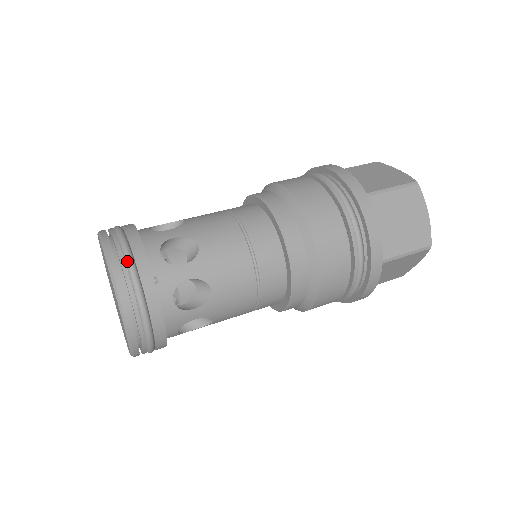
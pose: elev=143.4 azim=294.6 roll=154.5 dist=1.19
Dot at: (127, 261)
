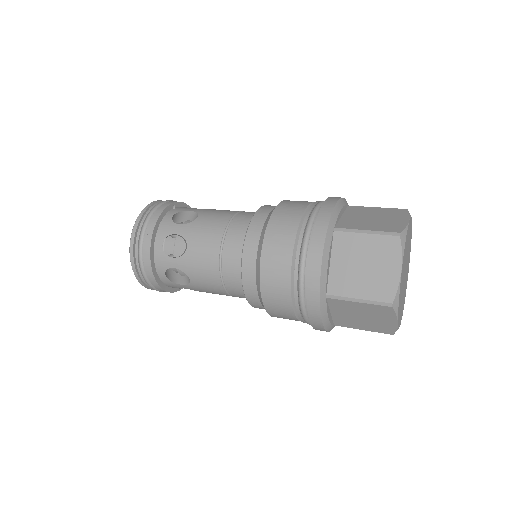
Dot at: occluded
